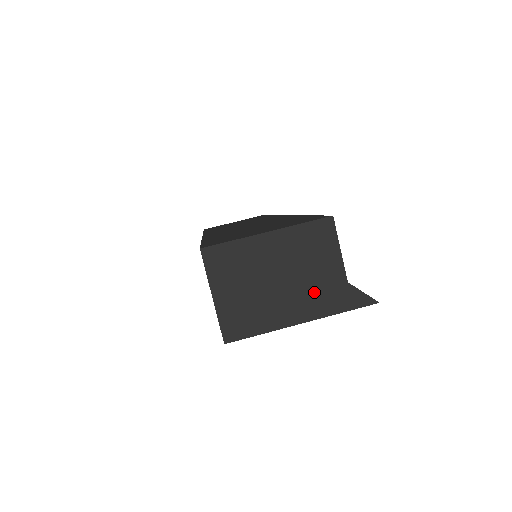
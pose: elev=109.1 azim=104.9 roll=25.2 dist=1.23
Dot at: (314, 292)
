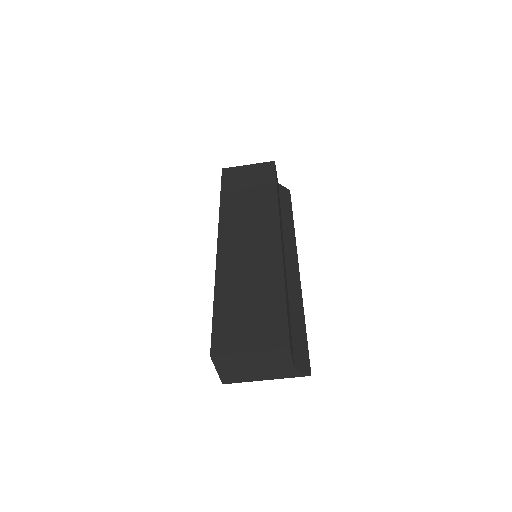
Dot at: (274, 371)
